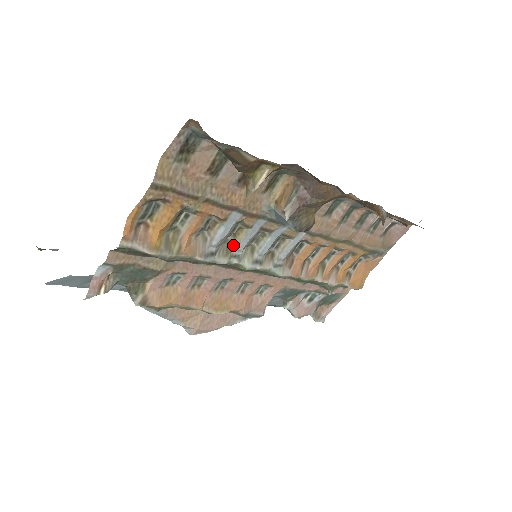
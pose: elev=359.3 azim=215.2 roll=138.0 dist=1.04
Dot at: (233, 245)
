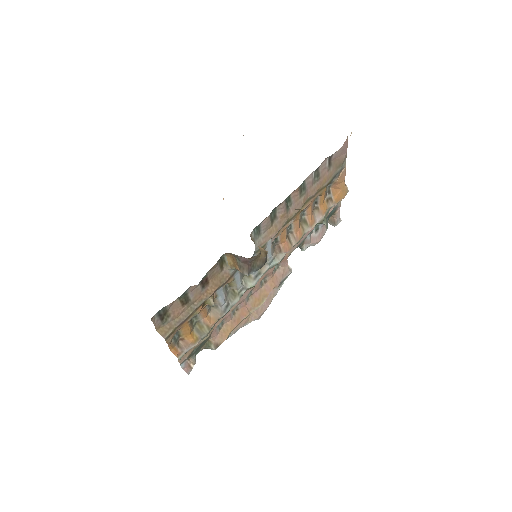
Dot at: (234, 289)
